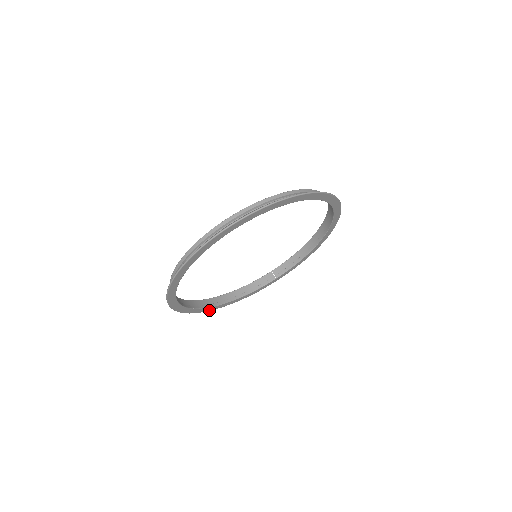
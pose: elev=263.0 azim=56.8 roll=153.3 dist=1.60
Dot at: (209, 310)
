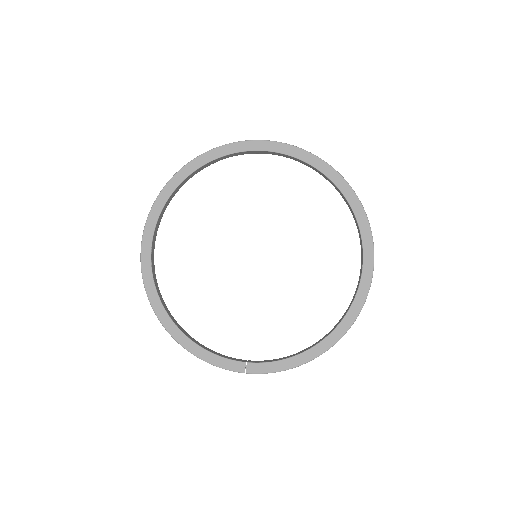
Dot at: (155, 310)
